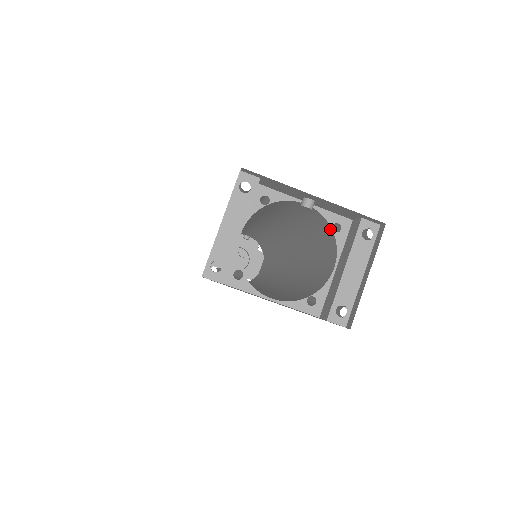
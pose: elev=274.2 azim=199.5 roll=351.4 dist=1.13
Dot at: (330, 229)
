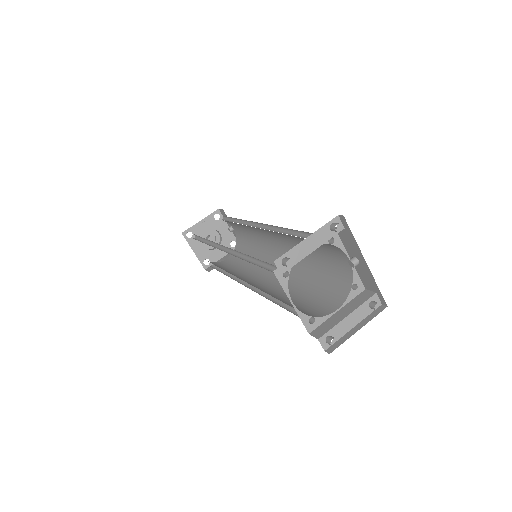
Dot at: (350, 285)
